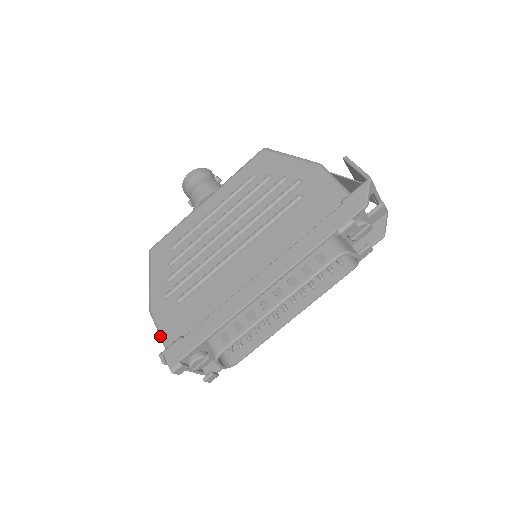
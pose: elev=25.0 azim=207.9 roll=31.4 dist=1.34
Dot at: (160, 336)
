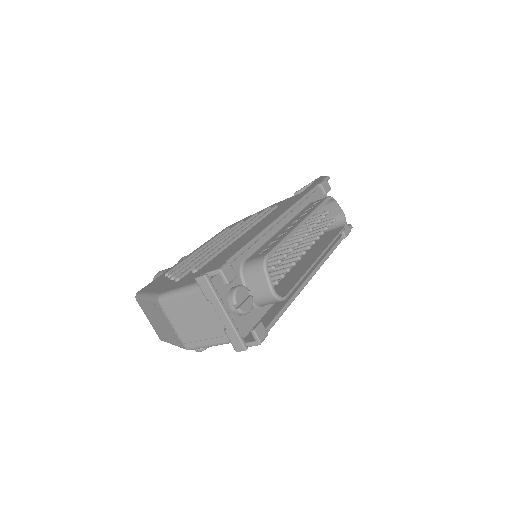
Dot at: (184, 289)
